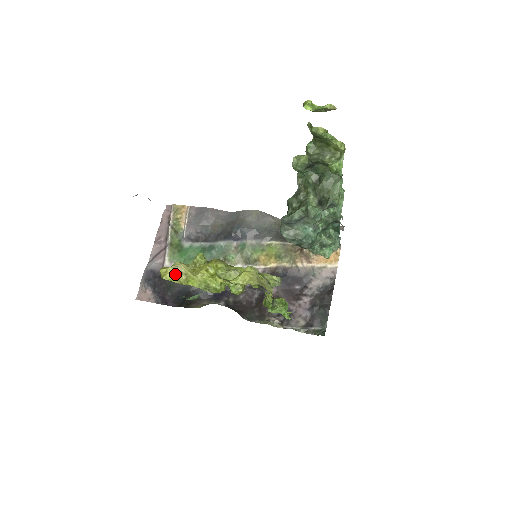
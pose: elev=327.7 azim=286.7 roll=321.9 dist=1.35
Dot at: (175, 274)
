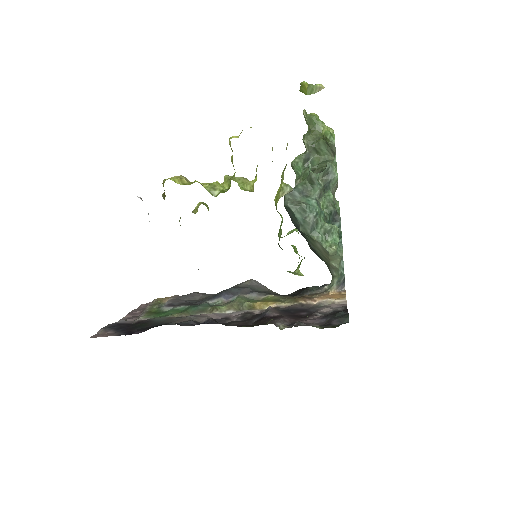
Dot at: (180, 178)
